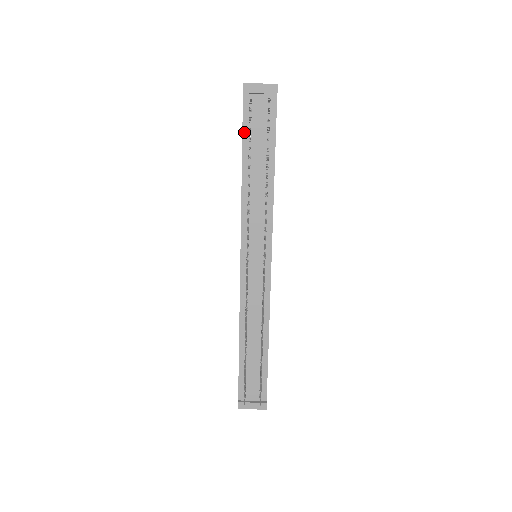
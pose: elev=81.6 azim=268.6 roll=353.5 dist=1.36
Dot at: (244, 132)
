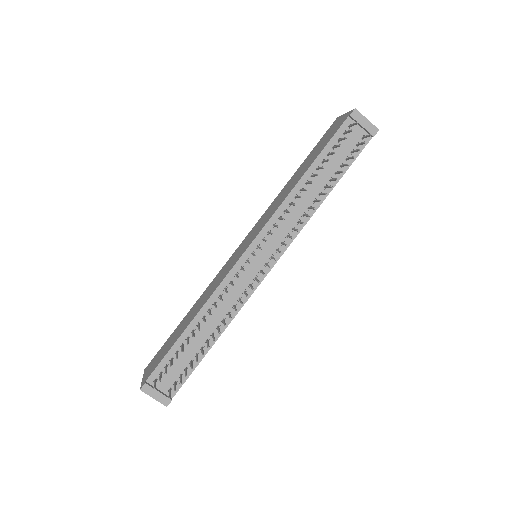
Dot at: (328, 146)
